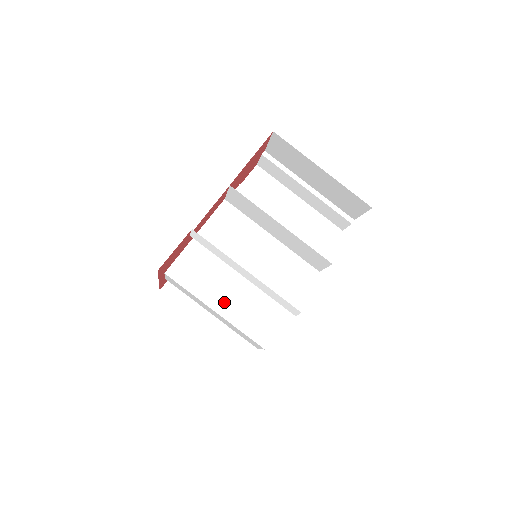
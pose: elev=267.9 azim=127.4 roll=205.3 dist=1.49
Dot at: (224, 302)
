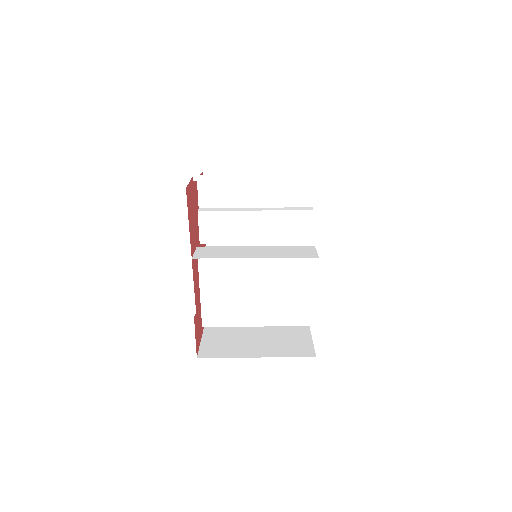
Dot at: (258, 317)
